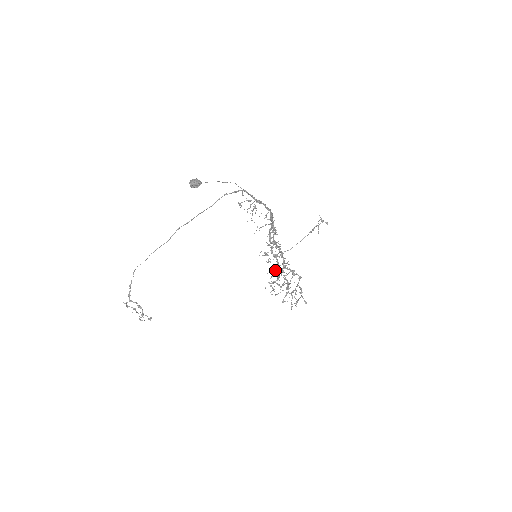
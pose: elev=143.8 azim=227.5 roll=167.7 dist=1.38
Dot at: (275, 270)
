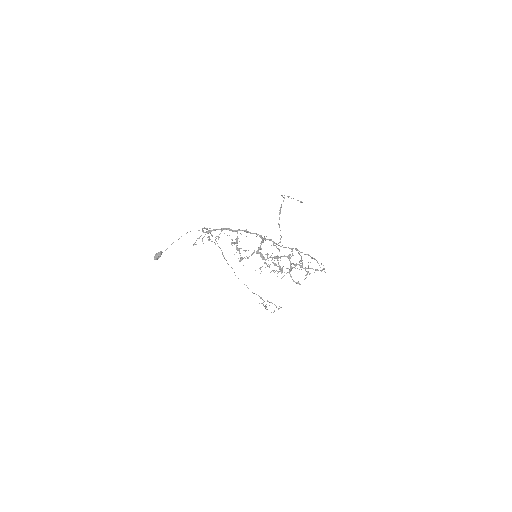
Dot at: occluded
